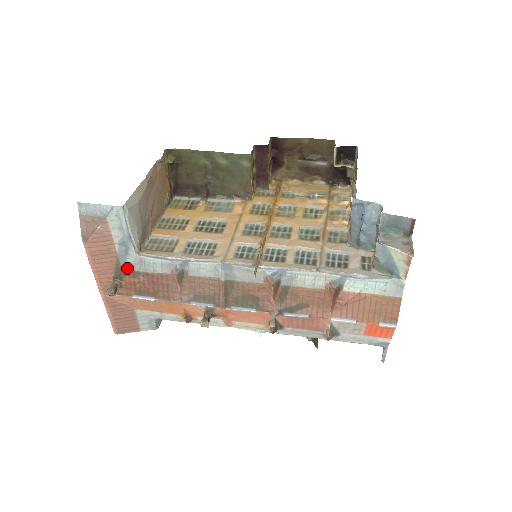
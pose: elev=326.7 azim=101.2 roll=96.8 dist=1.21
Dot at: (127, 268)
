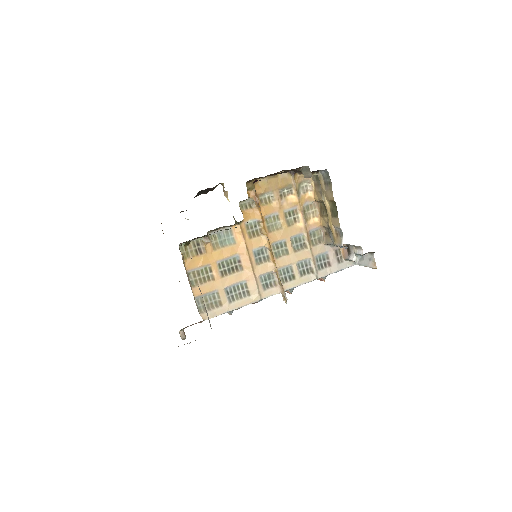
Dot at: occluded
